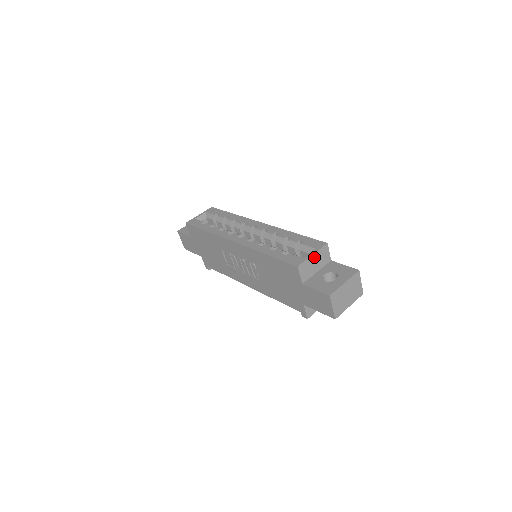
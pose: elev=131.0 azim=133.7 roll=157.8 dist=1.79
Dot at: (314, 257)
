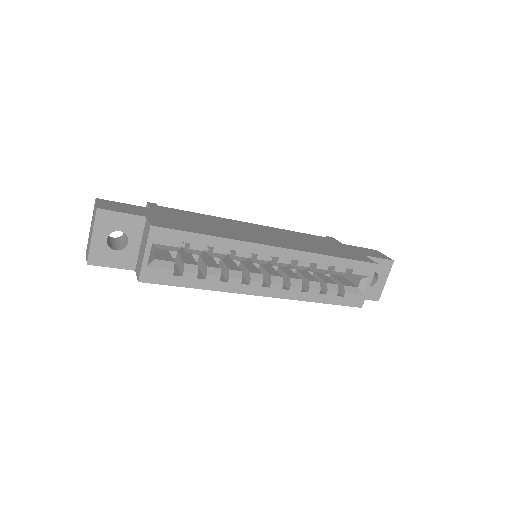
Dot at: (368, 284)
